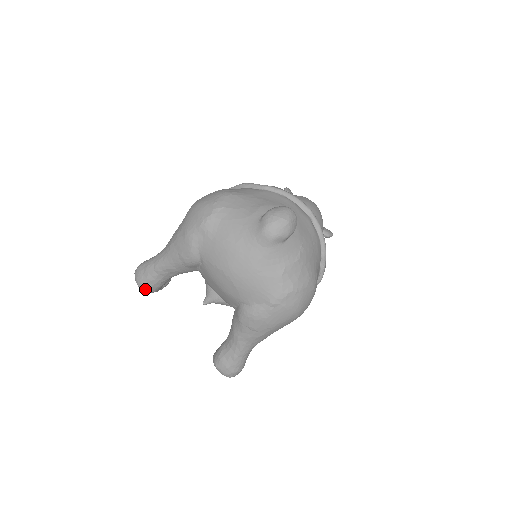
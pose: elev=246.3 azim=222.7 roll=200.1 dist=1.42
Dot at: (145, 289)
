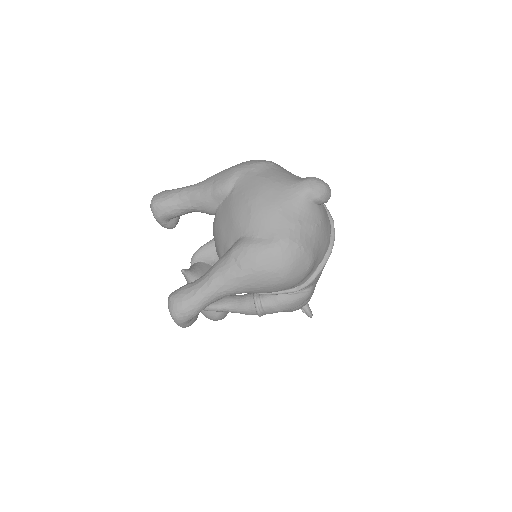
Dot at: (155, 207)
